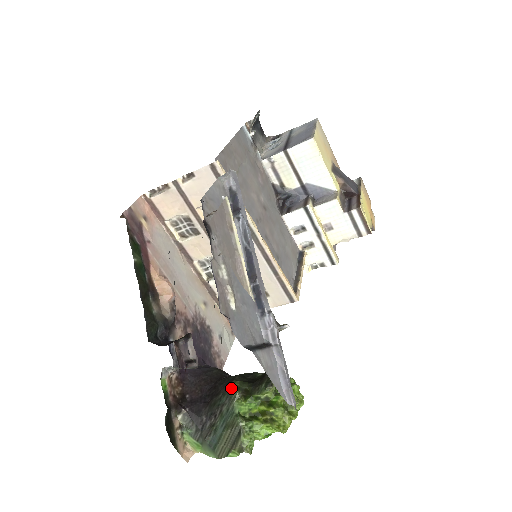
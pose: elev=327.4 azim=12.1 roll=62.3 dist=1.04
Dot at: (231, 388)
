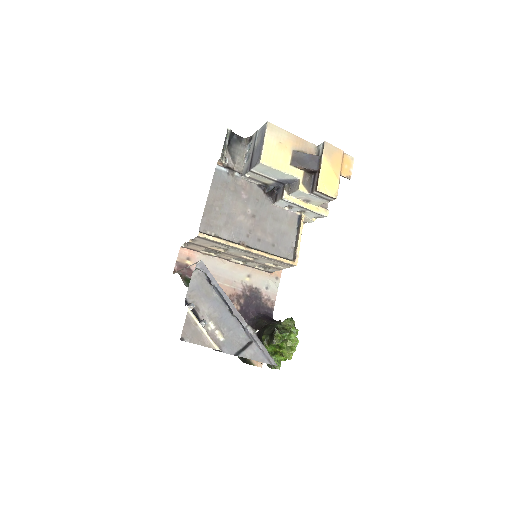
Dot at: (262, 339)
